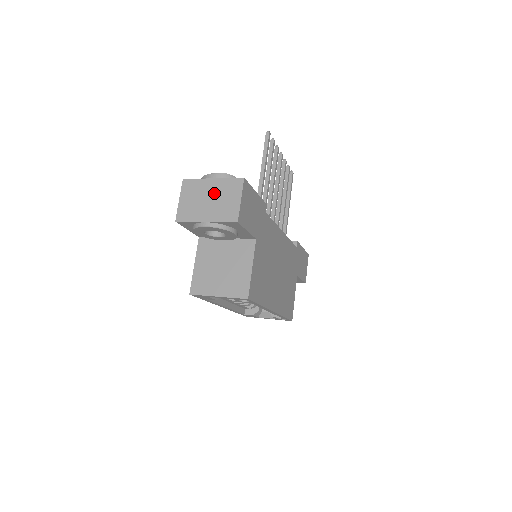
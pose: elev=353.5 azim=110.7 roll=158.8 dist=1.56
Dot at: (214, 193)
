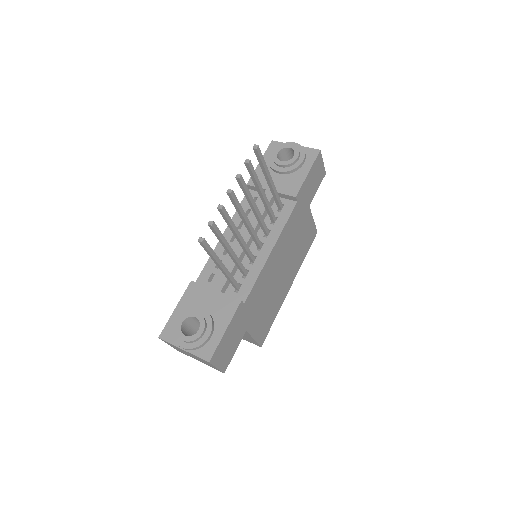
Dot at: occluded
